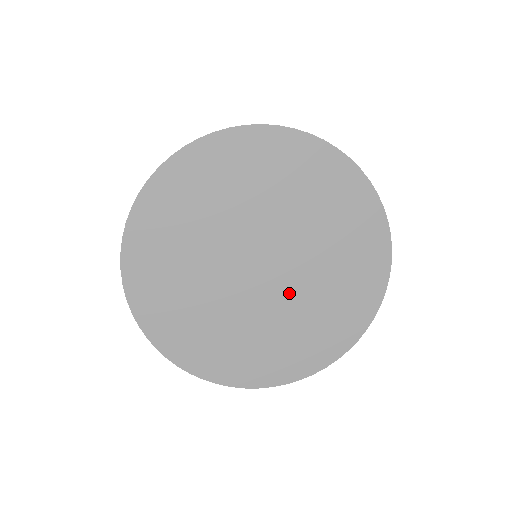
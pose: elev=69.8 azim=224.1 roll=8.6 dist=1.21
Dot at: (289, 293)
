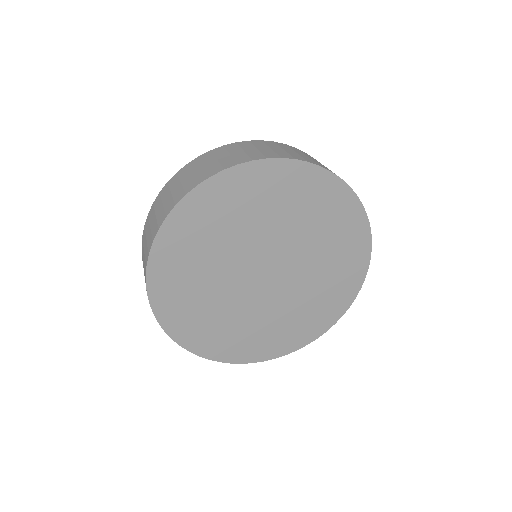
Dot at: (266, 302)
